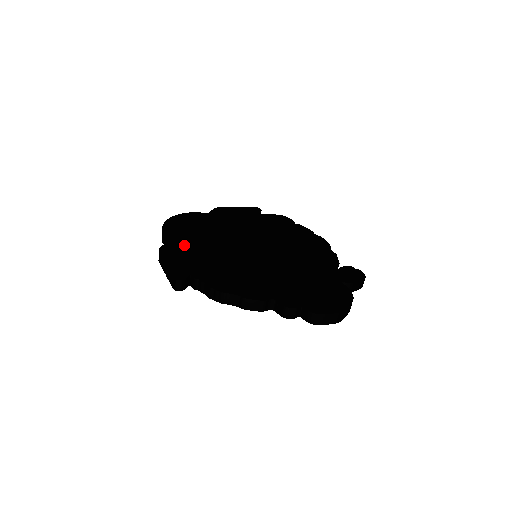
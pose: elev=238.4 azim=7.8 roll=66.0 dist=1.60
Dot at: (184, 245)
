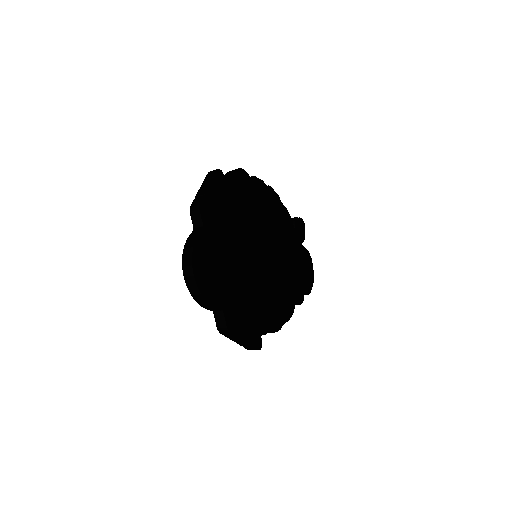
Dot at: (234, 305)
